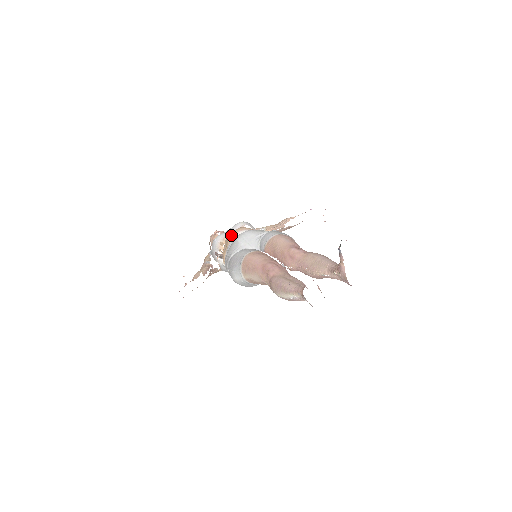
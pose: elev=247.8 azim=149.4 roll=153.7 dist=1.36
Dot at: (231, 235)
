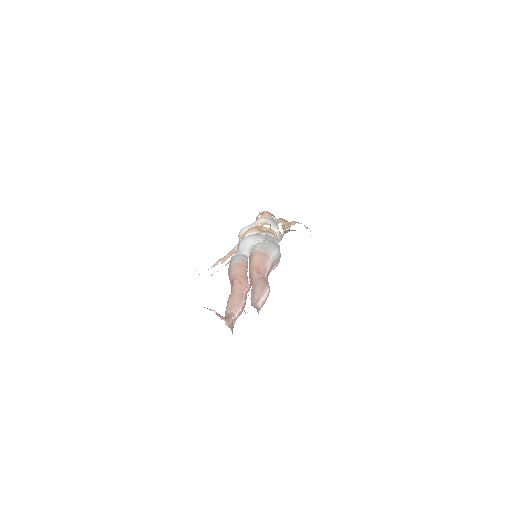
Dot at: (243, 235)
